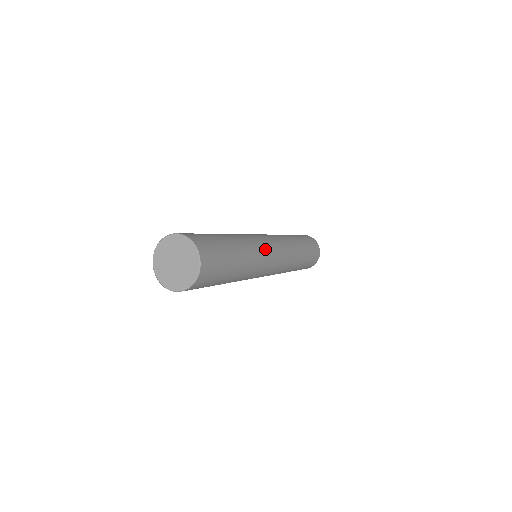
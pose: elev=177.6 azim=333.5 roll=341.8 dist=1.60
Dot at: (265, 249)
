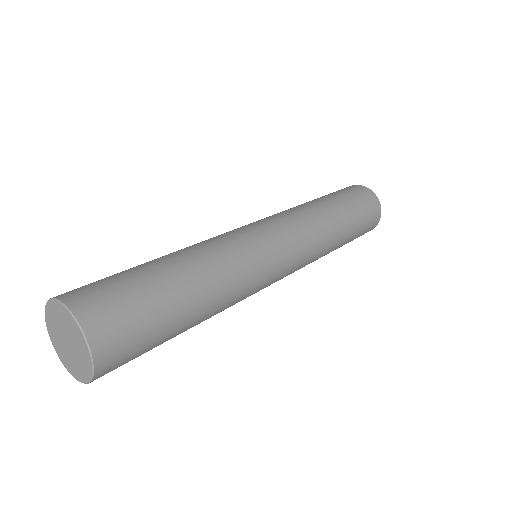
Dot at: (257, 288)
